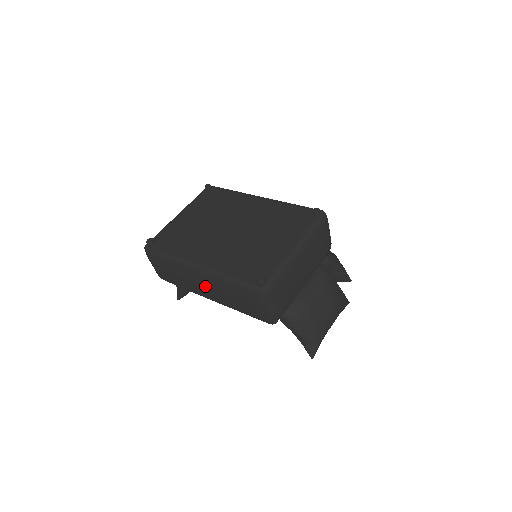
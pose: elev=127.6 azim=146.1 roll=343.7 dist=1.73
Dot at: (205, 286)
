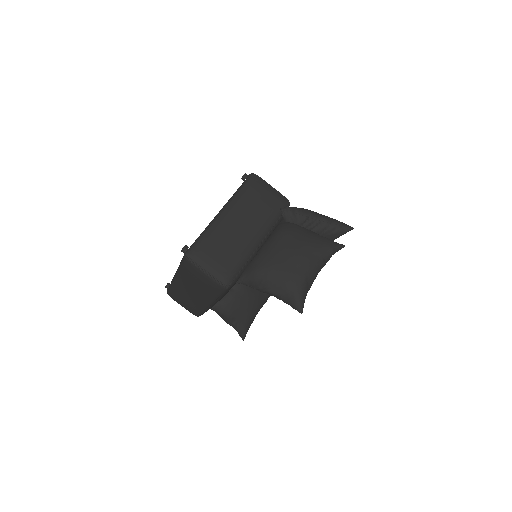
Dot at: (189, 291)
